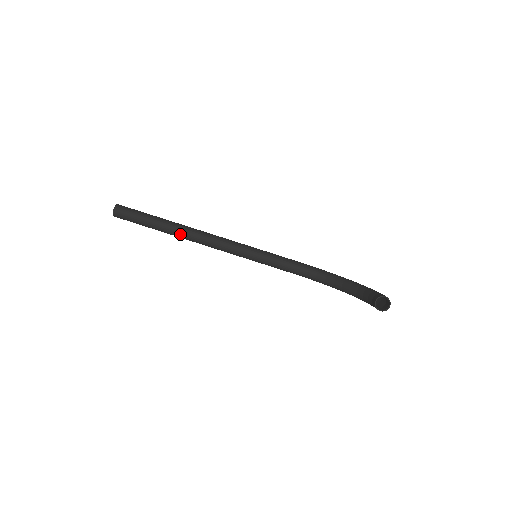
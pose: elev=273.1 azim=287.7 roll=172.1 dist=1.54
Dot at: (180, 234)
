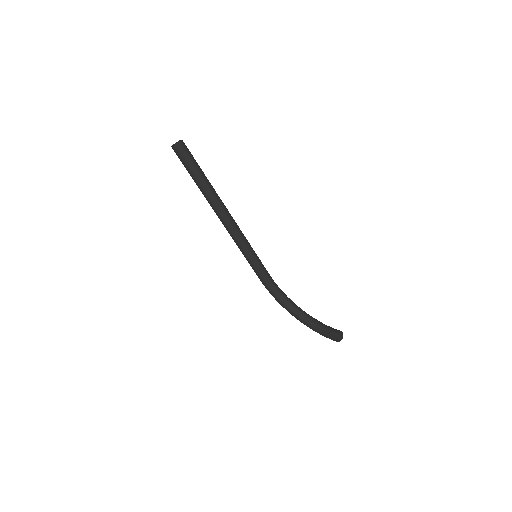
Dot at: (215, 202)
